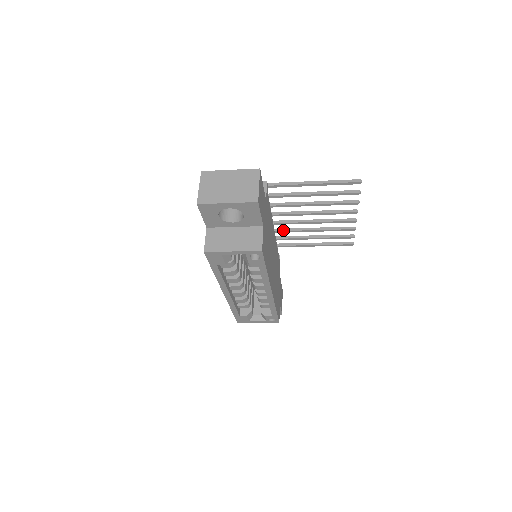
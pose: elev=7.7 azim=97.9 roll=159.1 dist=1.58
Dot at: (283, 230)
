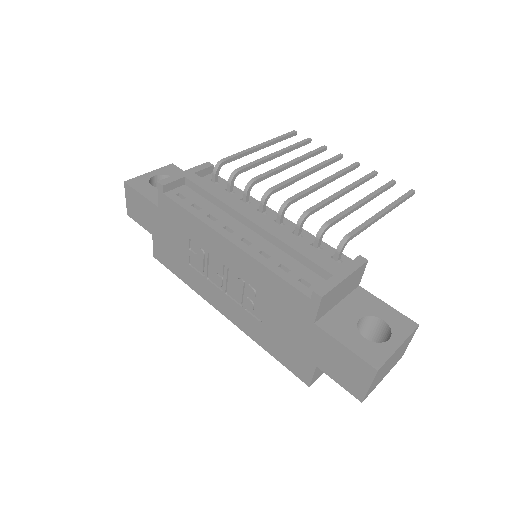
Dot at: (264, 179)
